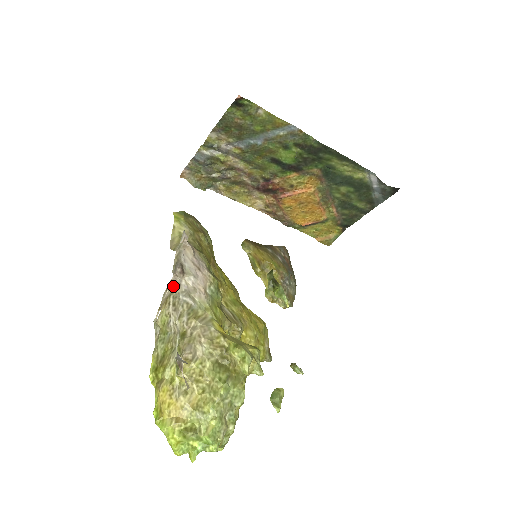
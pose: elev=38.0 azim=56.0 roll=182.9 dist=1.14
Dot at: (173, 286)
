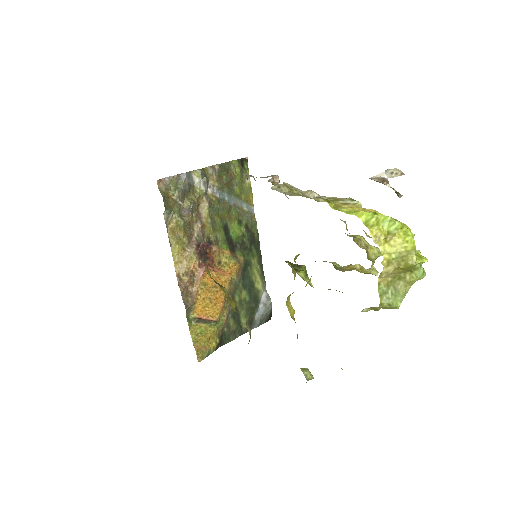
Dot at: occluded
